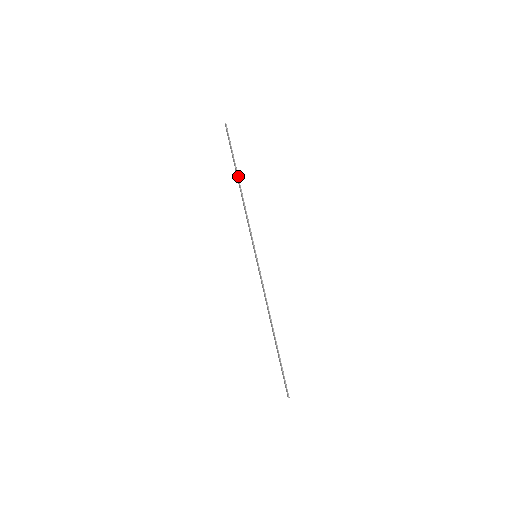
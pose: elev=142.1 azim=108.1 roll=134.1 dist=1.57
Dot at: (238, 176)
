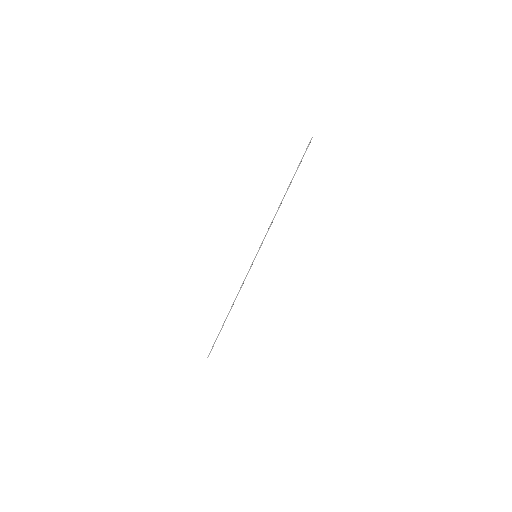
Dot at: (288, 188)
